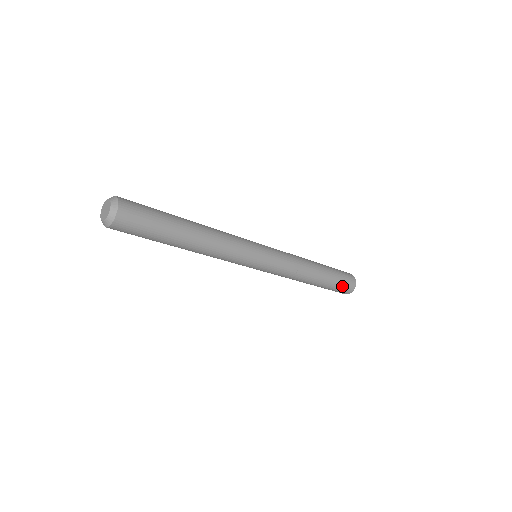
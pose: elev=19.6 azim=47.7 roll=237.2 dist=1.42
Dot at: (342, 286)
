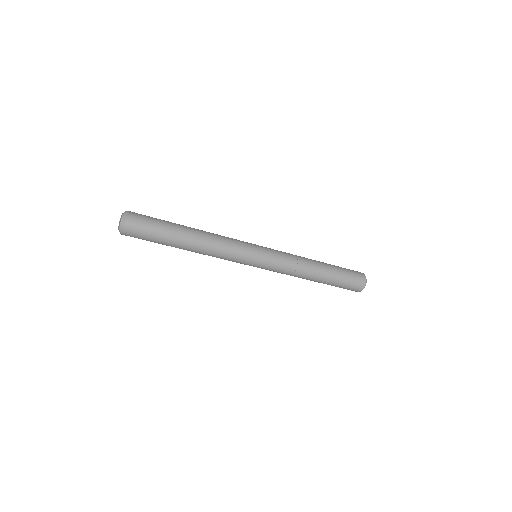
Dot at: (351, 273)
